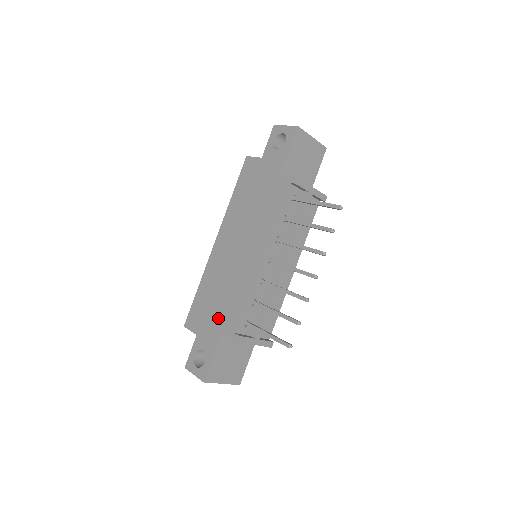
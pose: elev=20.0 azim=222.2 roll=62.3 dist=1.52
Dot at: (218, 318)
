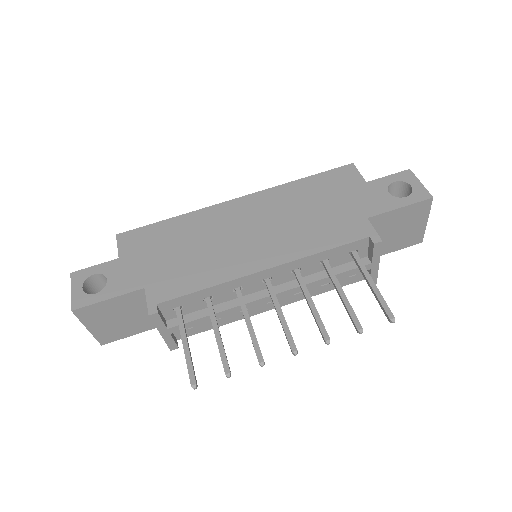
Dot at: (158, 270)
